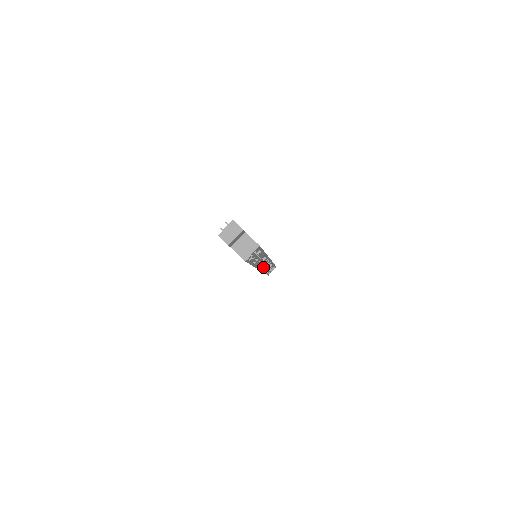
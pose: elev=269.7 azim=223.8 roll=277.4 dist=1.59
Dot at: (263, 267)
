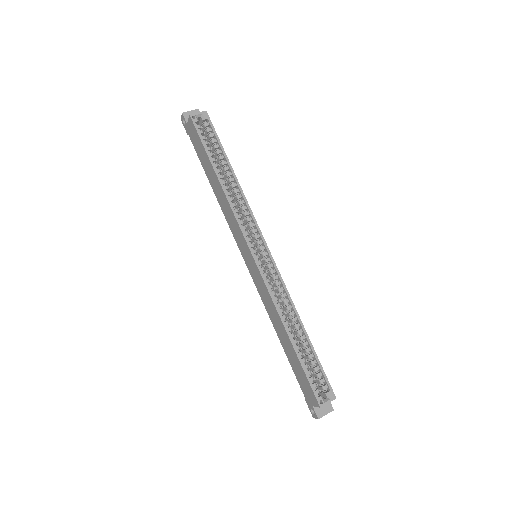
Dot at: (268, 280)
